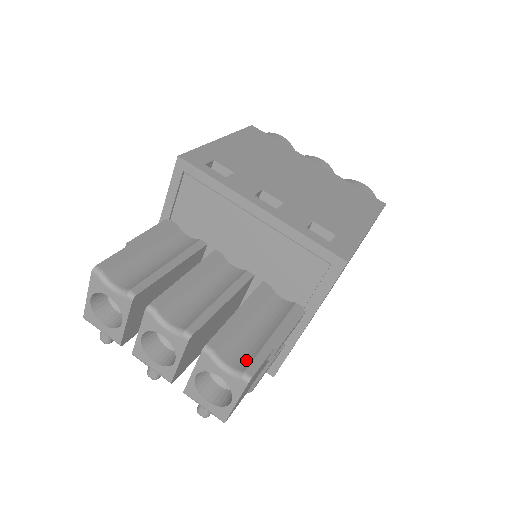
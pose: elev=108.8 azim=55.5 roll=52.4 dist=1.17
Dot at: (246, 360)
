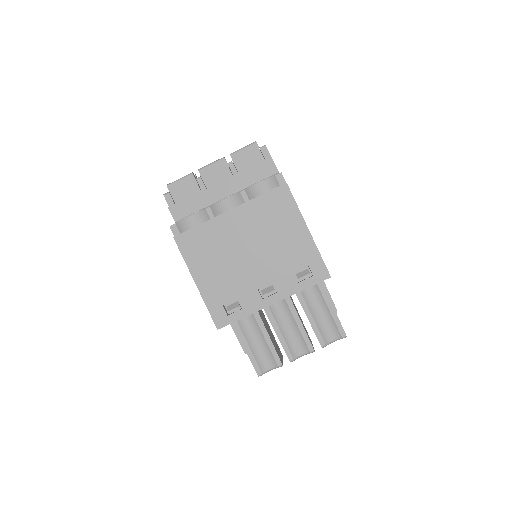
Dot at: (336, 331)
